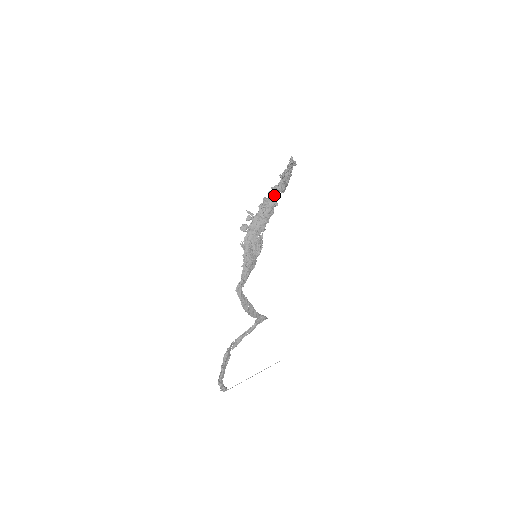
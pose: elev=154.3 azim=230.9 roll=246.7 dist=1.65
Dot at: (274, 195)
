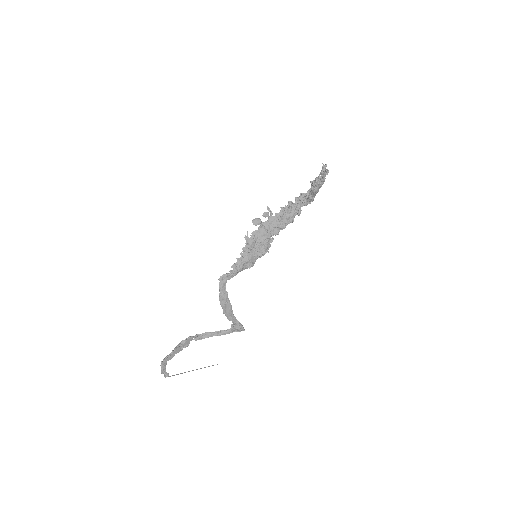
Dot at: (300, 202)
